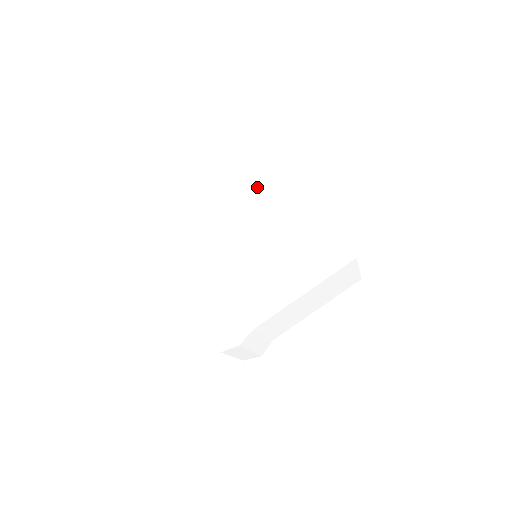
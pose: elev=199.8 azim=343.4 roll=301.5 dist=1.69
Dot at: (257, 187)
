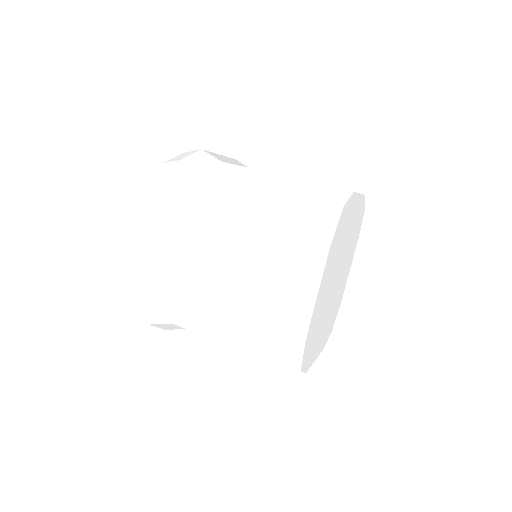
Dot at: (276, 253)
